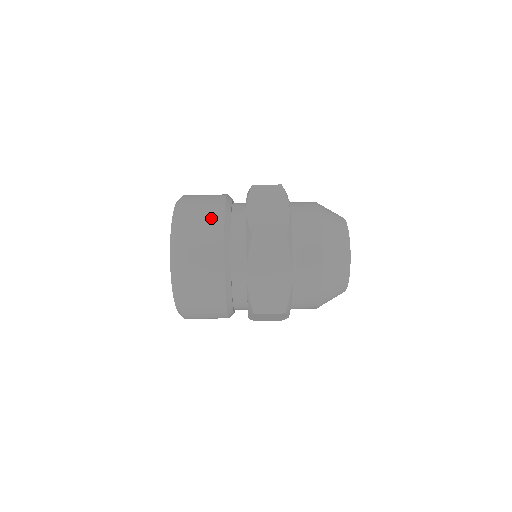
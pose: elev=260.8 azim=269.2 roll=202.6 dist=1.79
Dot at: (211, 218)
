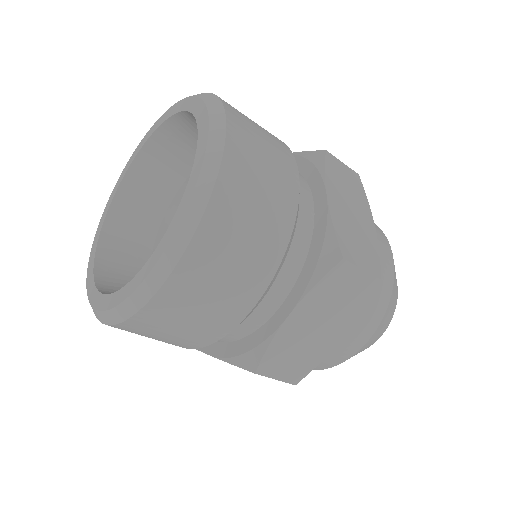
Dot at: (223, 312)
